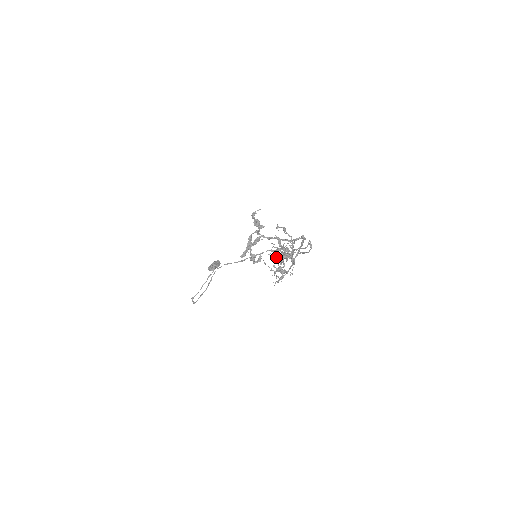
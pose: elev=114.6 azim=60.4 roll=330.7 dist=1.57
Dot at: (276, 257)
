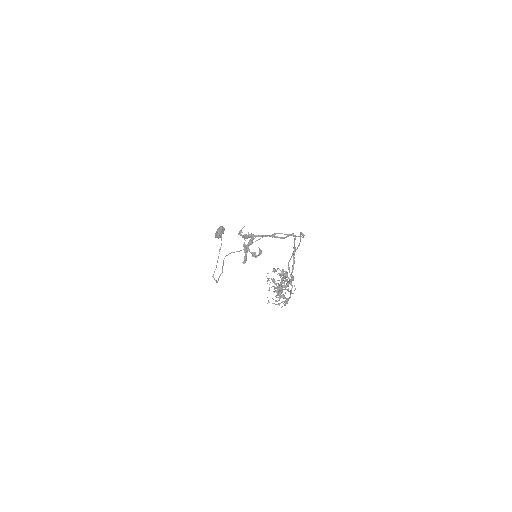
Dot at: (275, 291)
